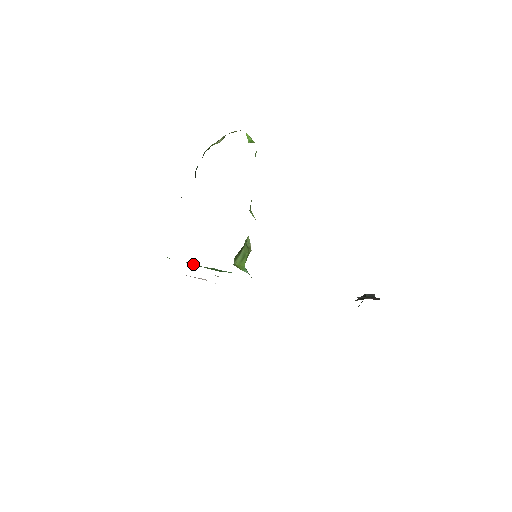
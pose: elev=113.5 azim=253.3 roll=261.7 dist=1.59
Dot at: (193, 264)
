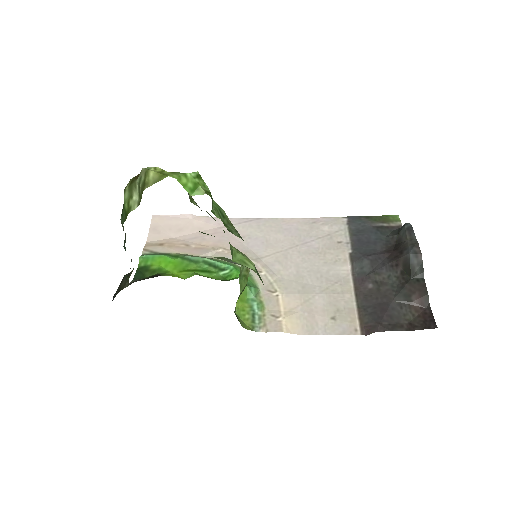
Dot at: (175, 259)
